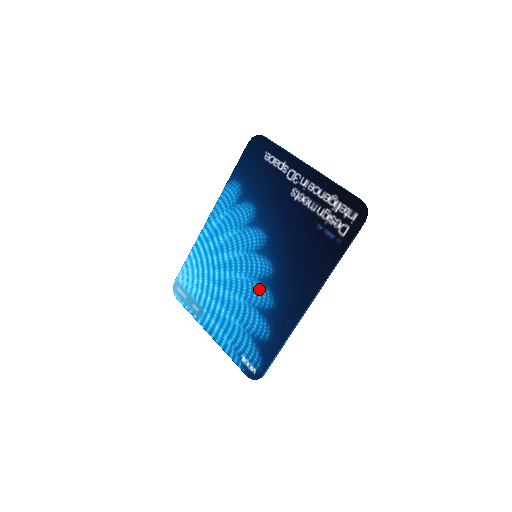
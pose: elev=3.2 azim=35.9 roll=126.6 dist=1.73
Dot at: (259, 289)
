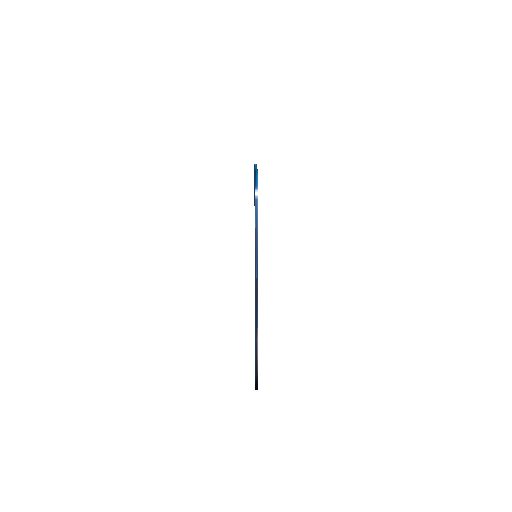
Dot at: occluded
